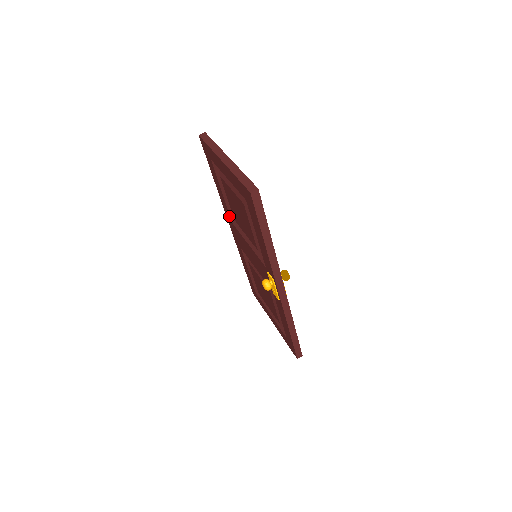
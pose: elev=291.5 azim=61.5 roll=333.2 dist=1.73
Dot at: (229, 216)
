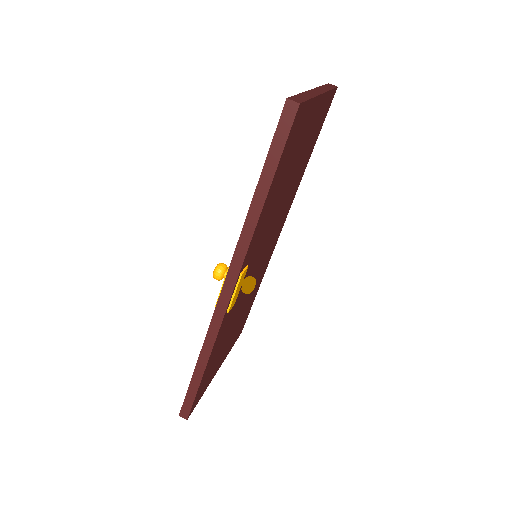
Dot at: occluded
